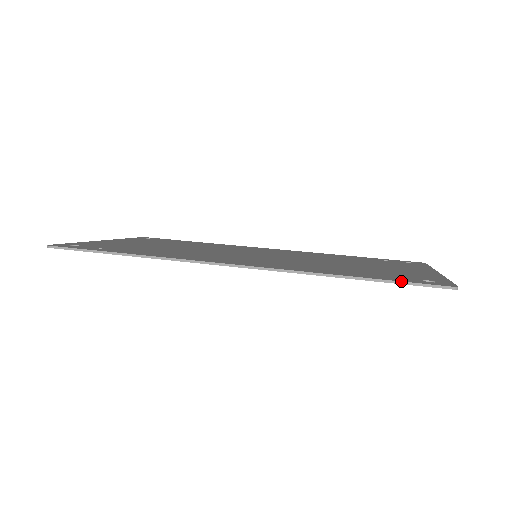
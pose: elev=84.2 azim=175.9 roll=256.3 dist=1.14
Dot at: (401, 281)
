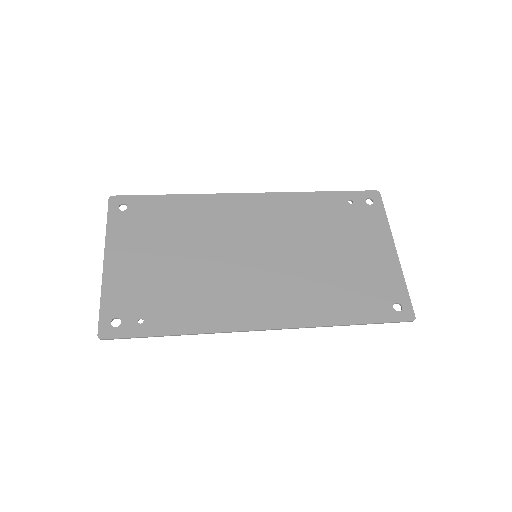
Dot at: (382, 323)
